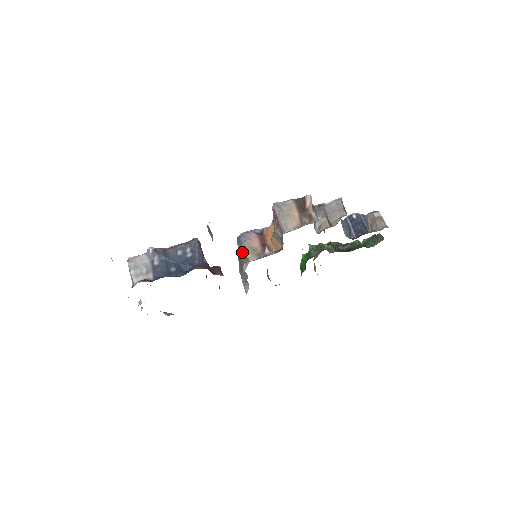
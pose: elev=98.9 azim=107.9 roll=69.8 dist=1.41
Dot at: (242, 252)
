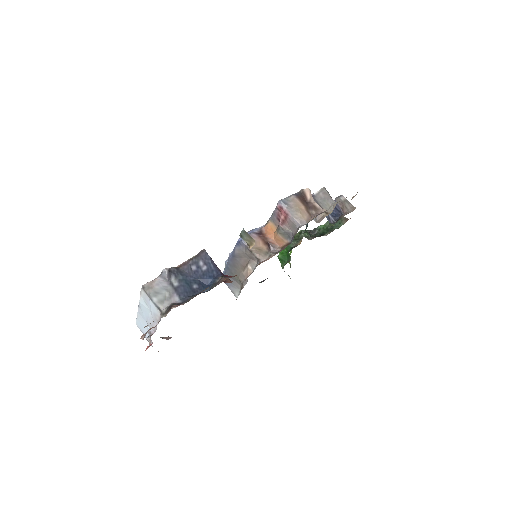
Dot at: (243, 255)
